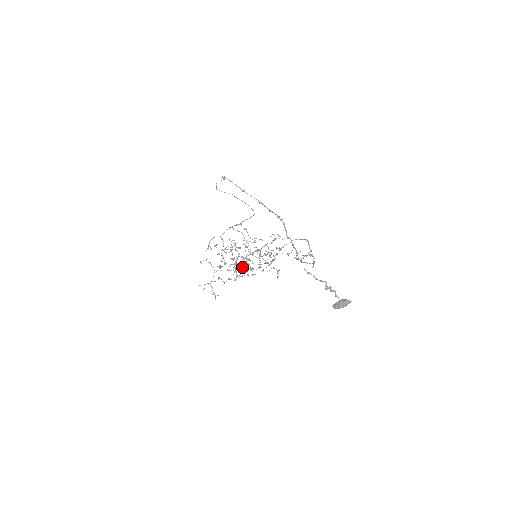
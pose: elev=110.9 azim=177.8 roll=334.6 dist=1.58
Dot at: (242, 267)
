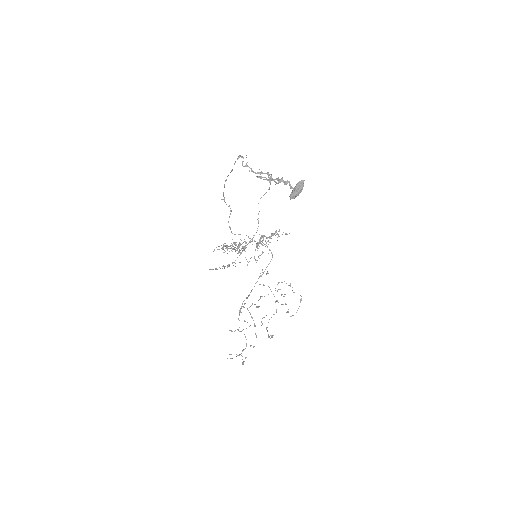
Dot at: occluded
